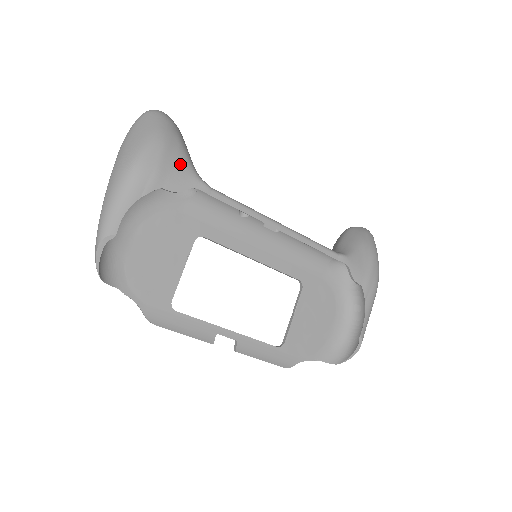
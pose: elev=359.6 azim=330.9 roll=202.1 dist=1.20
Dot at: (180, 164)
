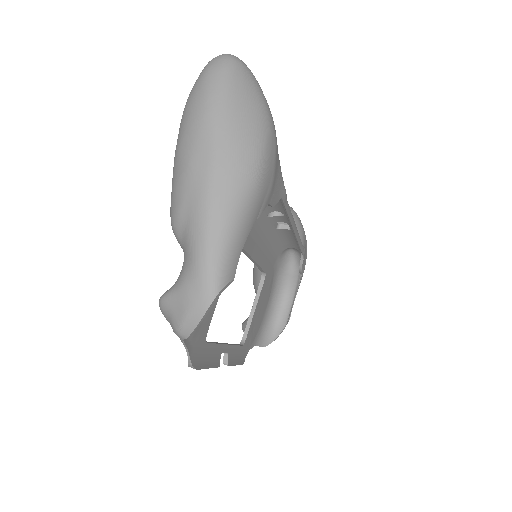
Dot at: (279, 165)
